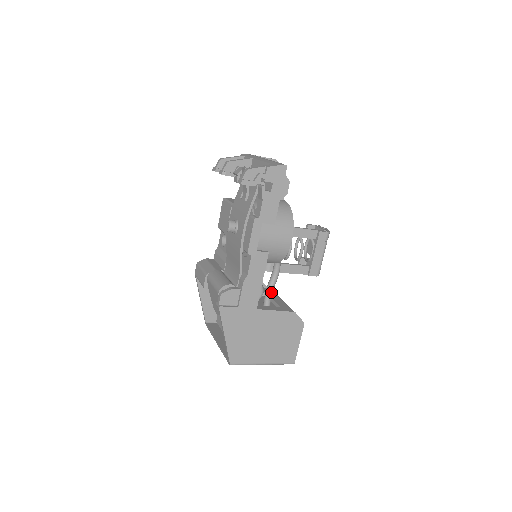
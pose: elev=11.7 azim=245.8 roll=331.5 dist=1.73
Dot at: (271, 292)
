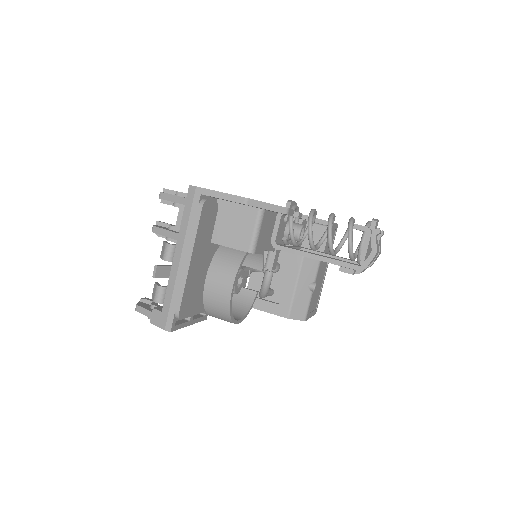
Dot at: occluded
